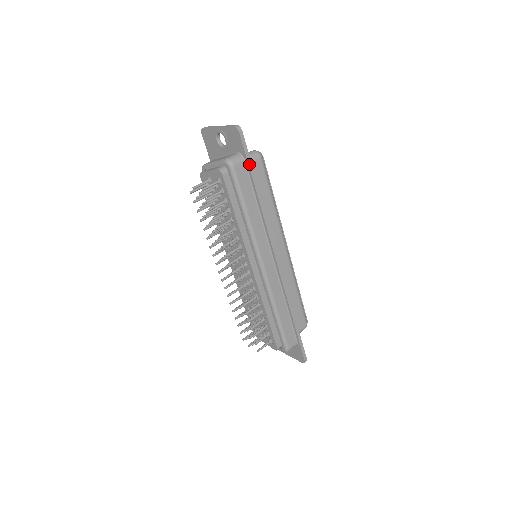
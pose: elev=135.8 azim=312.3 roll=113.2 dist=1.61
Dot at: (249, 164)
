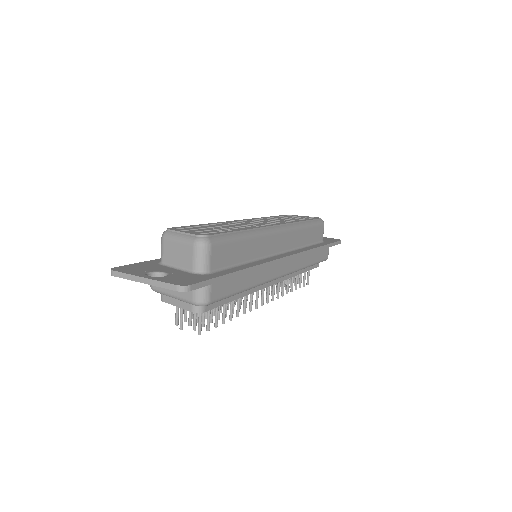
Dot at: (219, 281)
